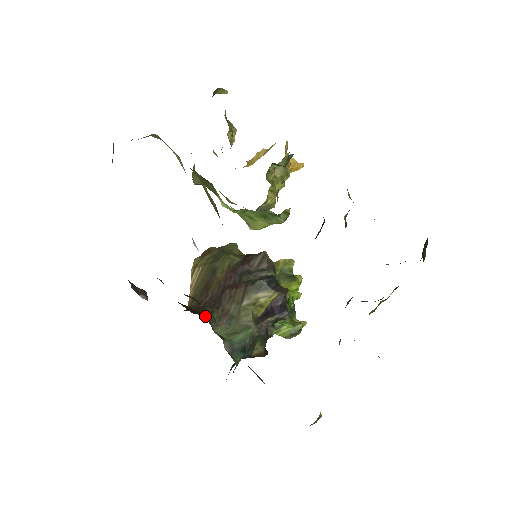
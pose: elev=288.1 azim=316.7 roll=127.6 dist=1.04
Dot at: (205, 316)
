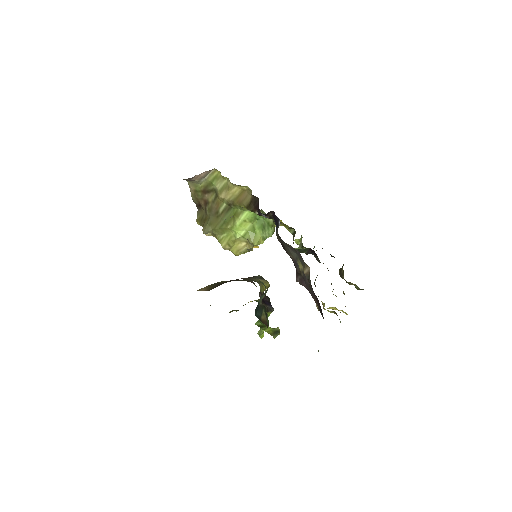
Dot at: occluded
